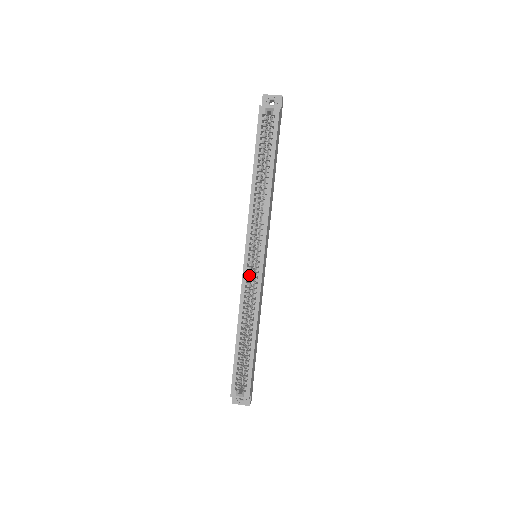
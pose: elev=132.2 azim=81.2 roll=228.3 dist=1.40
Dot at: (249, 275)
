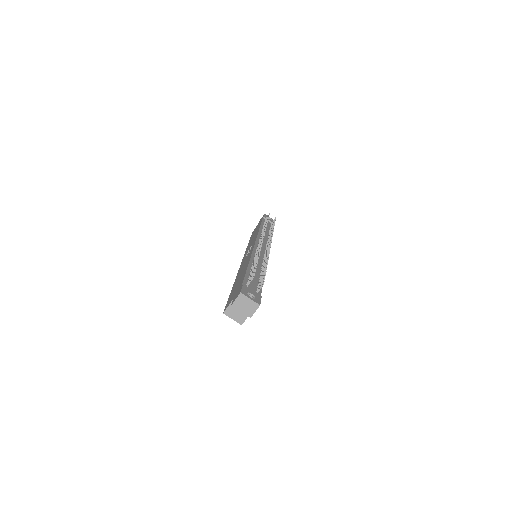
Dot at: occluded
